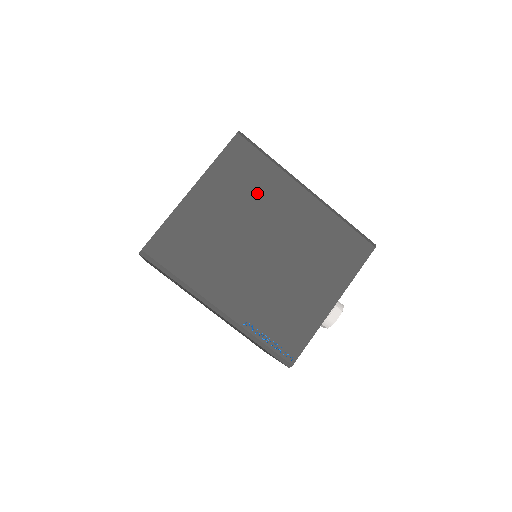
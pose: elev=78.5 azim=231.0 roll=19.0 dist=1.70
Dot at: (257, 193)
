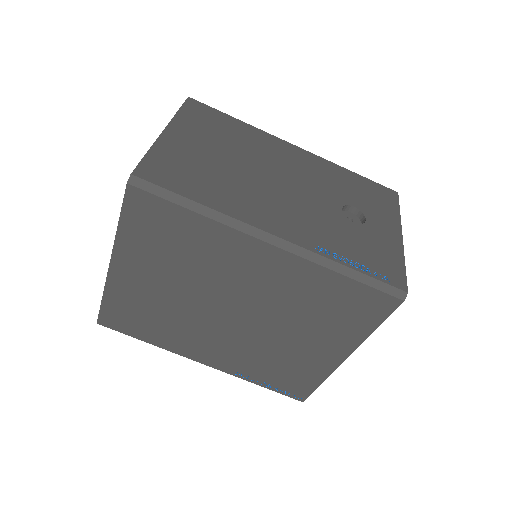
Dot at: (194, 257)
